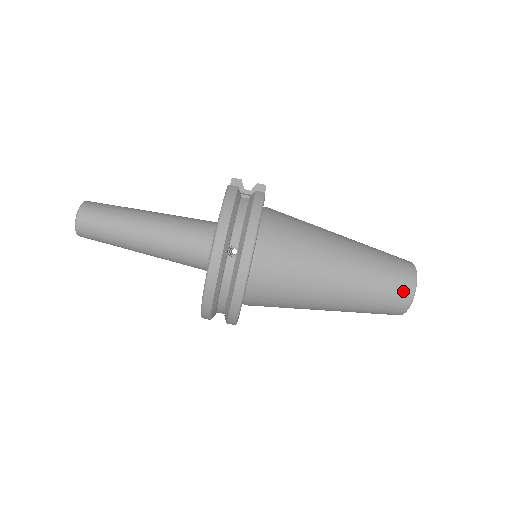
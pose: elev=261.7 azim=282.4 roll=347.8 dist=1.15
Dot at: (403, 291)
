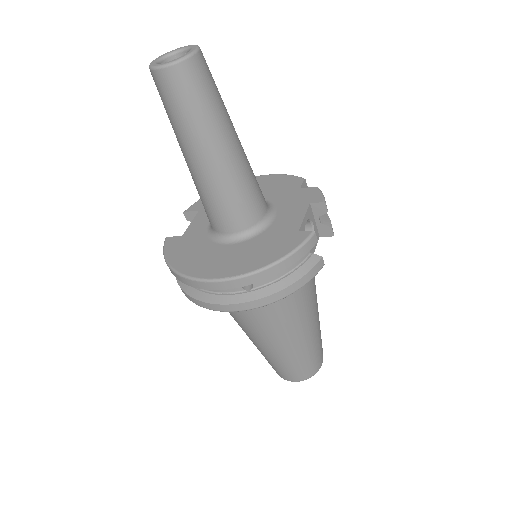
Dot at: (296, 376)
